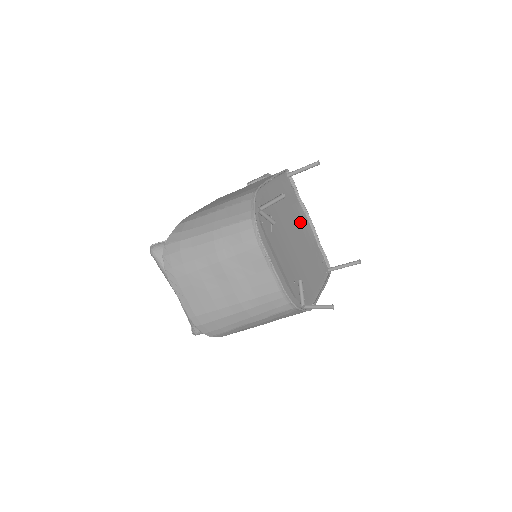
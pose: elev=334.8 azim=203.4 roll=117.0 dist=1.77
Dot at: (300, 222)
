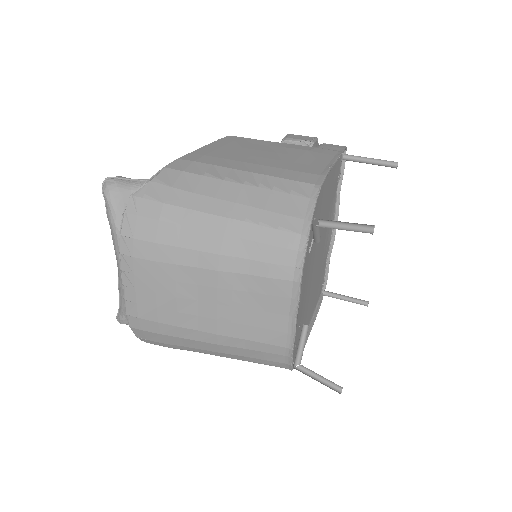
Dot at: occluded
